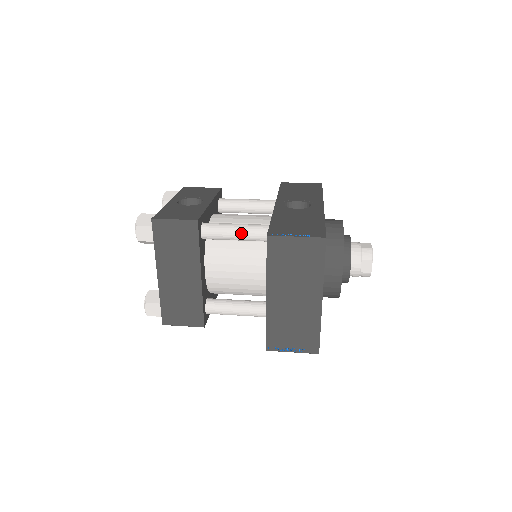
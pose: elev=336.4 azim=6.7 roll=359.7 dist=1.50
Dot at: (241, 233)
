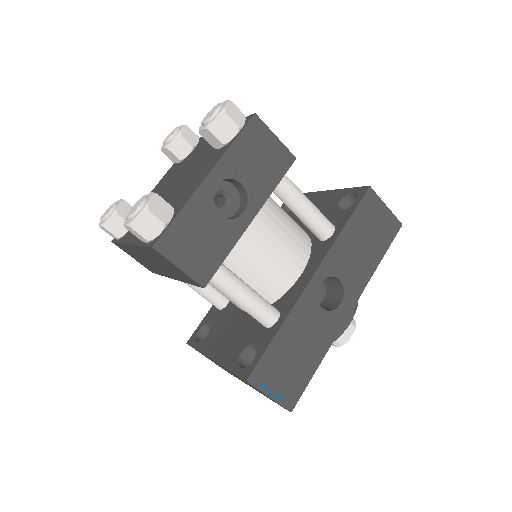
Dot at: (242, 307)
